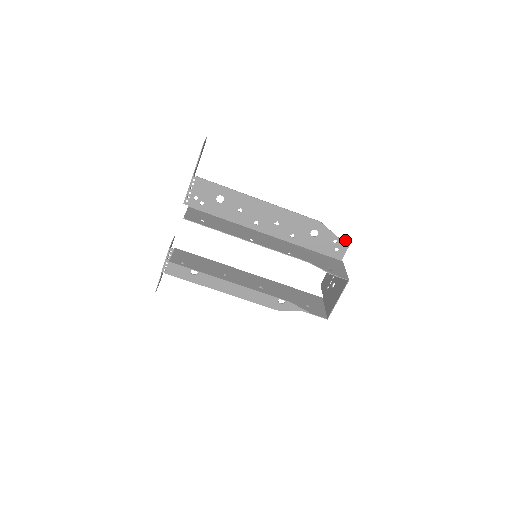
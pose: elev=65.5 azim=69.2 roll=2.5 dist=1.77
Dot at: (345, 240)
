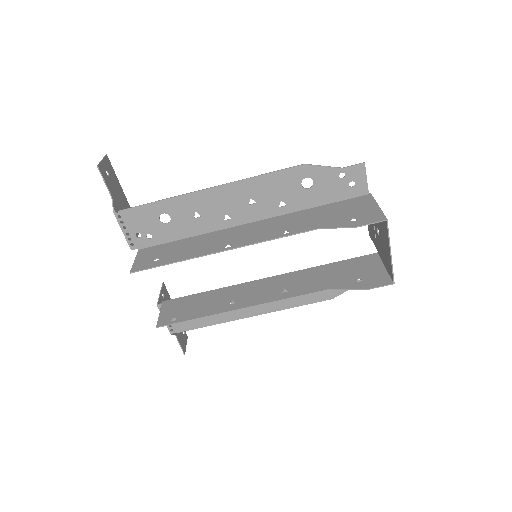
Dot at: (354, 165)
